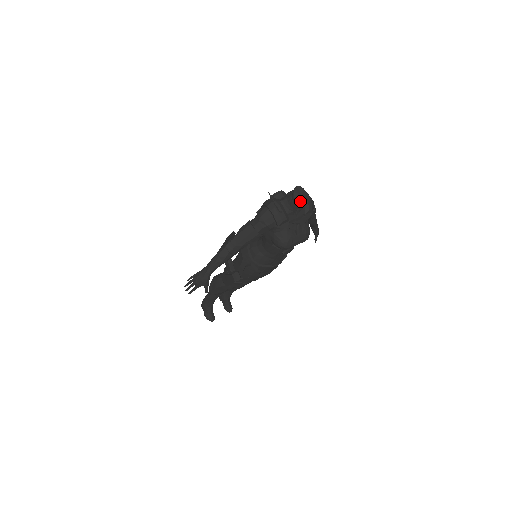
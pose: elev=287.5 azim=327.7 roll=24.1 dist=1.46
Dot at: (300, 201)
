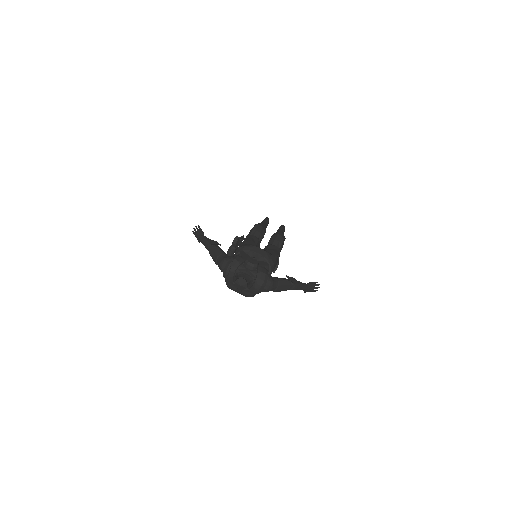
Dot at: (238, 286)
